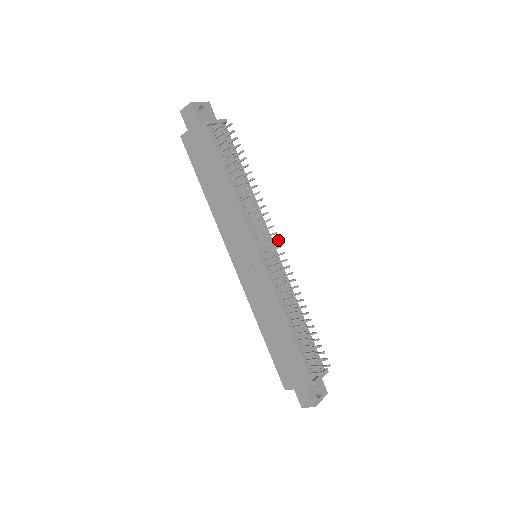
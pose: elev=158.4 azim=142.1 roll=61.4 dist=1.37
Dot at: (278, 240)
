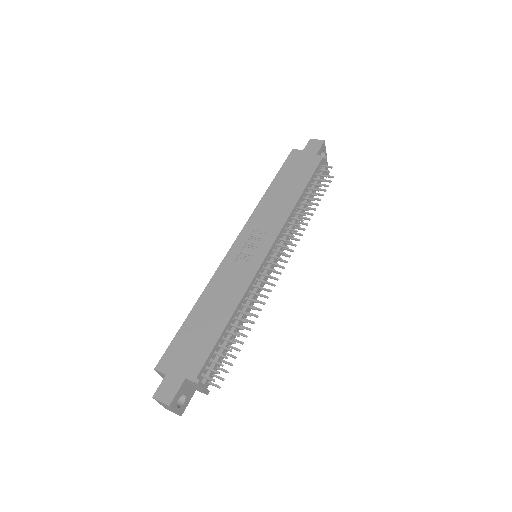
Dot at: (287, 262)
